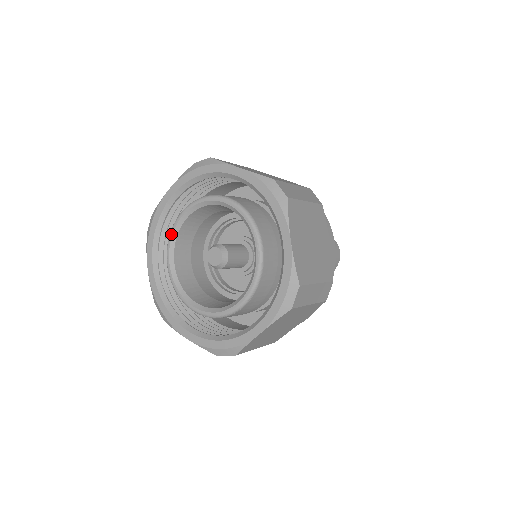
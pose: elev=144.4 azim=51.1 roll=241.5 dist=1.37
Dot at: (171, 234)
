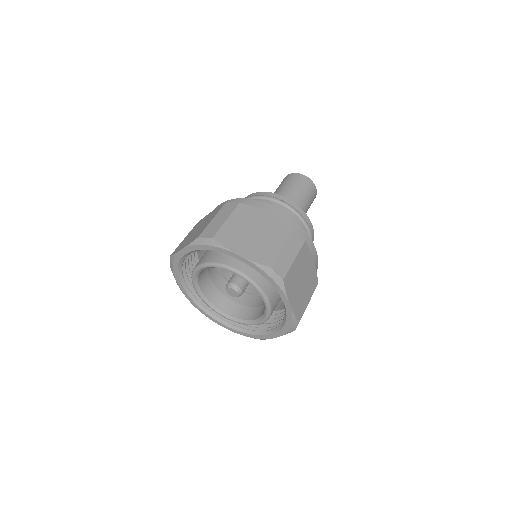
Dot at: (193, 277)
